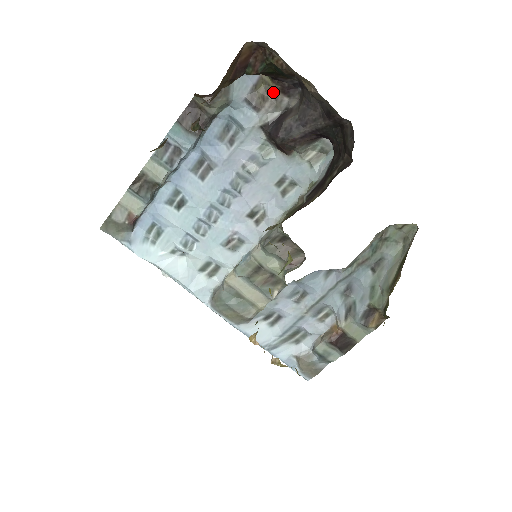
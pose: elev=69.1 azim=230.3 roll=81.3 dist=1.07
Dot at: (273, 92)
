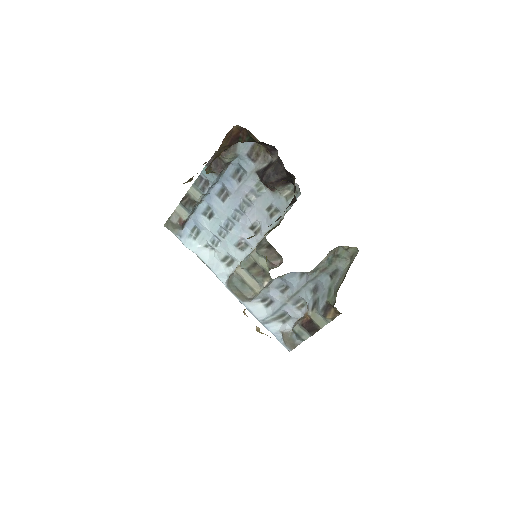
Dot at: (263, 151)
